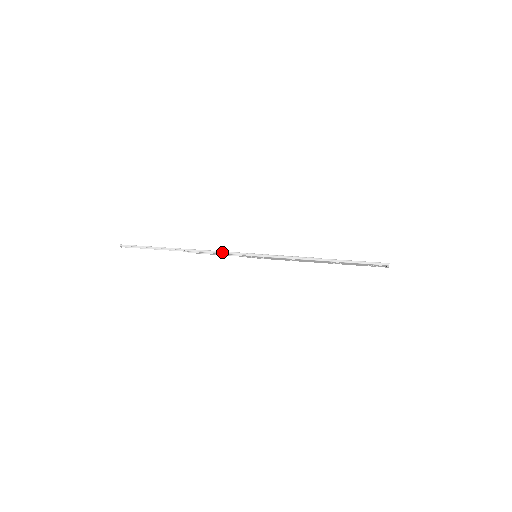
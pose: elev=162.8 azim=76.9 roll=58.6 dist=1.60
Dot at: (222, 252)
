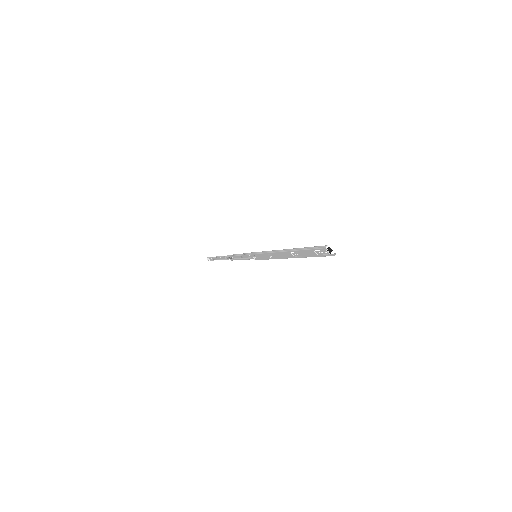
Dot at: (240, 254)
